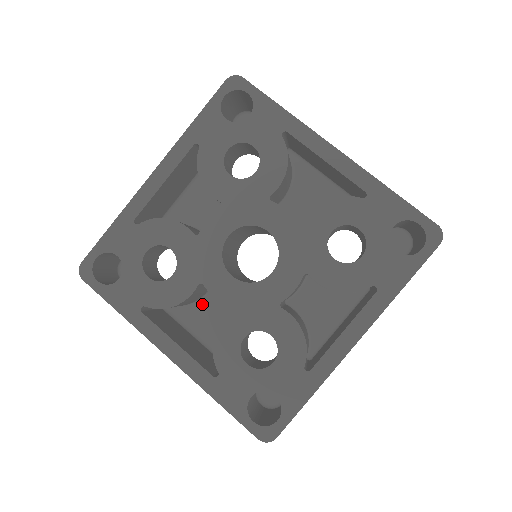
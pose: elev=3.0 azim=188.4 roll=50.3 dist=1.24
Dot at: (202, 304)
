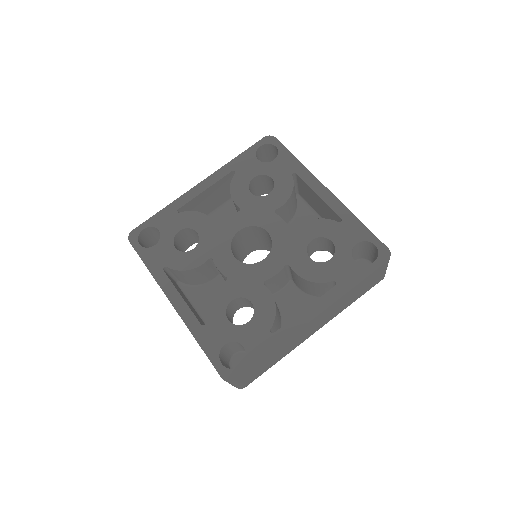
Dot at: (207, 287)
